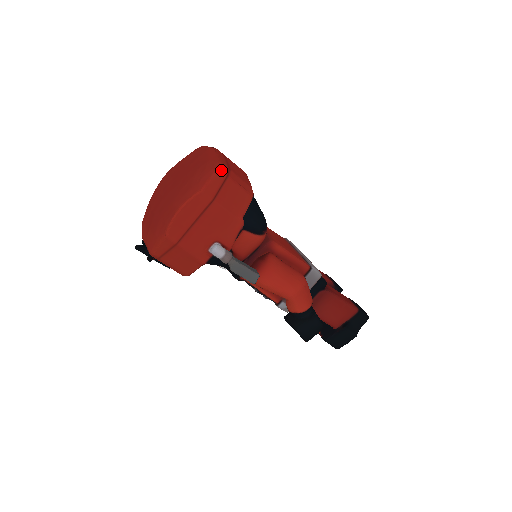
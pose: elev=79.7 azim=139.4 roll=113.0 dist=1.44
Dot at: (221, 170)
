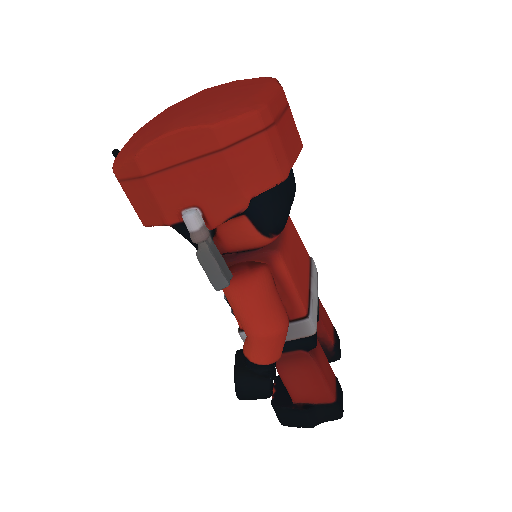
Dot at: (260, 116)
